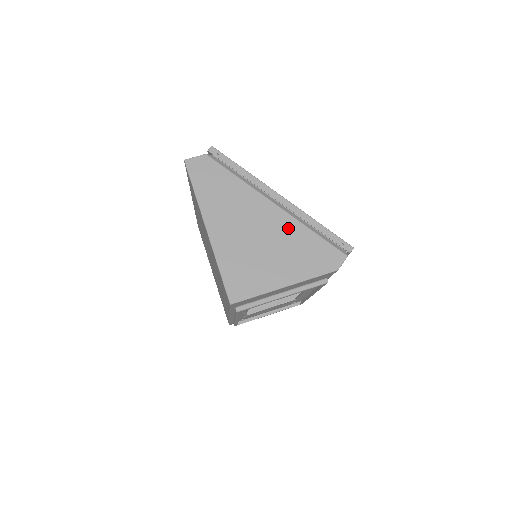
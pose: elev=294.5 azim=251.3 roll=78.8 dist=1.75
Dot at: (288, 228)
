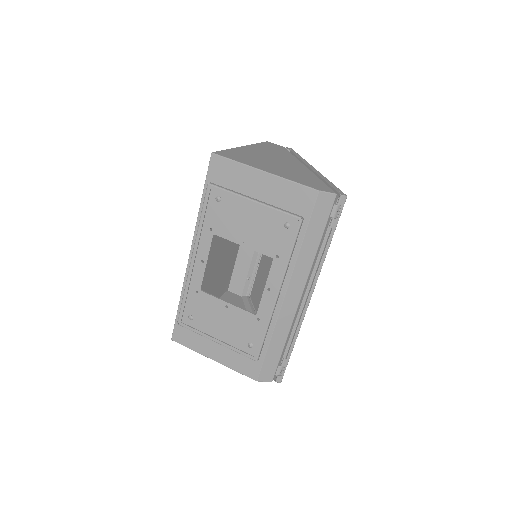
Dot at: (302, 171)
